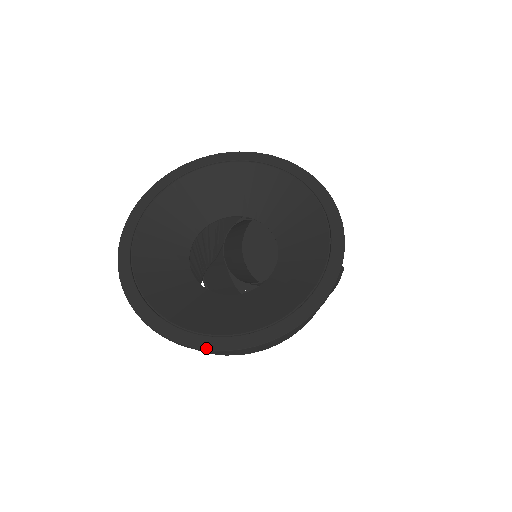
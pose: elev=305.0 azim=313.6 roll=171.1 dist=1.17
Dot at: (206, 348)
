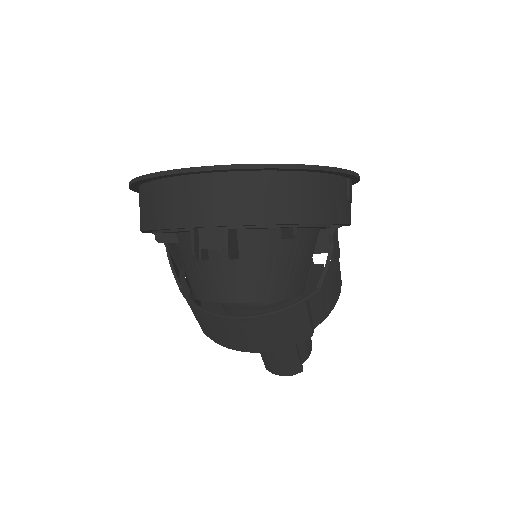
Dot at: (281, 164)
